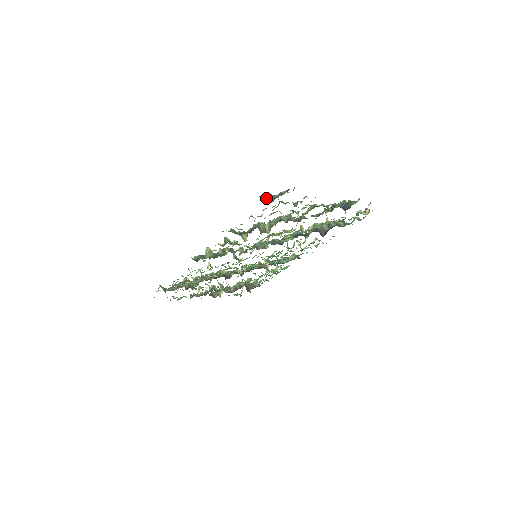
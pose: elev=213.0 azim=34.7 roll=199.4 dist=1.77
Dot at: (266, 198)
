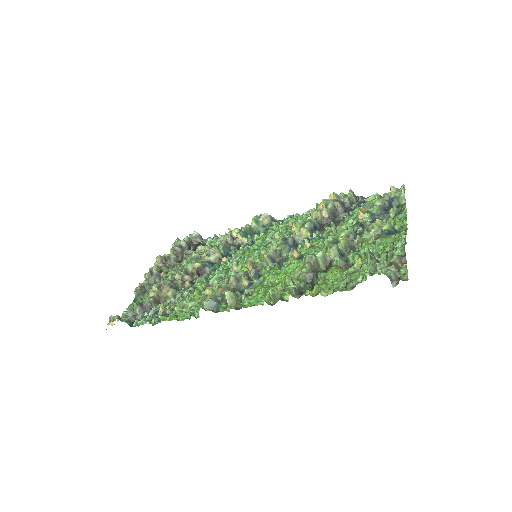
Dot at: (371, 269)
